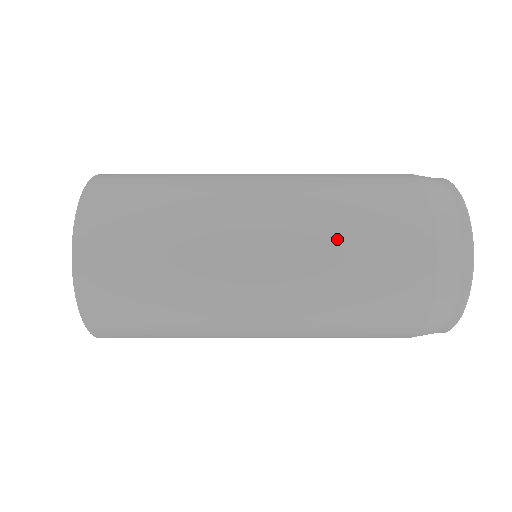
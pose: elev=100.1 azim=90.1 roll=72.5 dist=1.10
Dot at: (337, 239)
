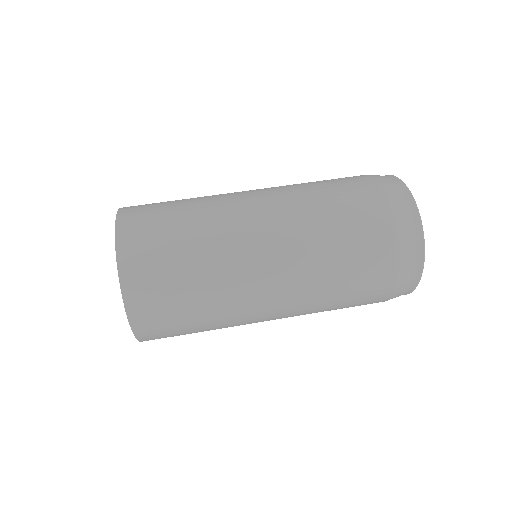
Dot at: (308, 190)
